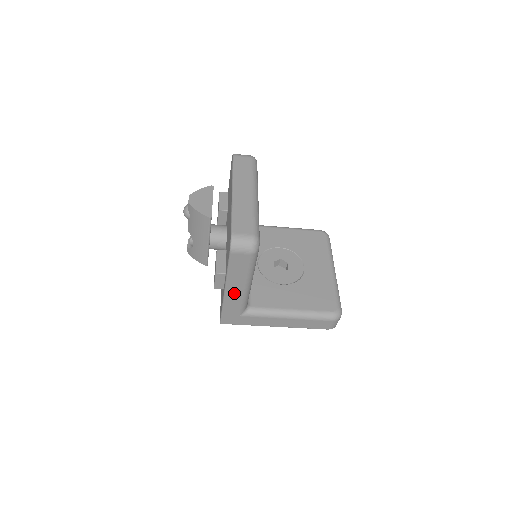
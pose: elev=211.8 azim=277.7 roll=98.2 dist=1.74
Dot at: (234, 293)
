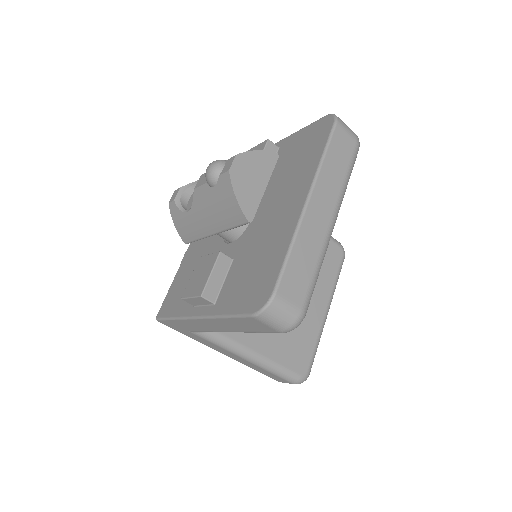
Dot at: (206, 325)
